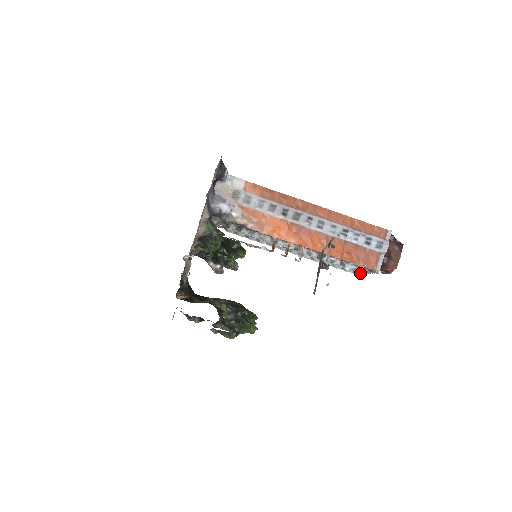
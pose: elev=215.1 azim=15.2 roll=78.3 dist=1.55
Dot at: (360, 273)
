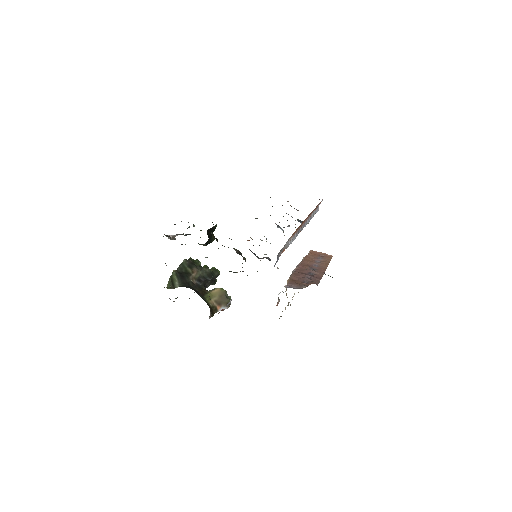
Dot at: occluded
